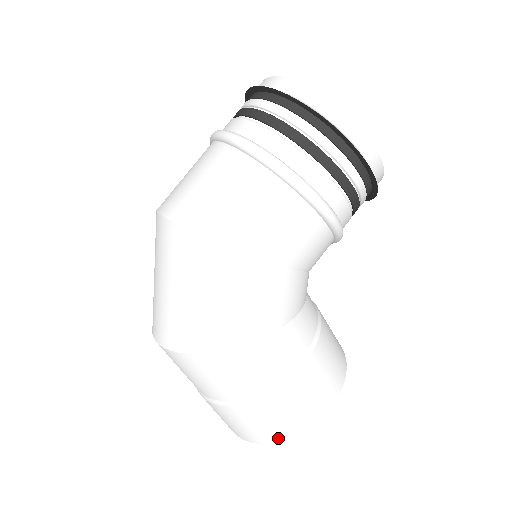
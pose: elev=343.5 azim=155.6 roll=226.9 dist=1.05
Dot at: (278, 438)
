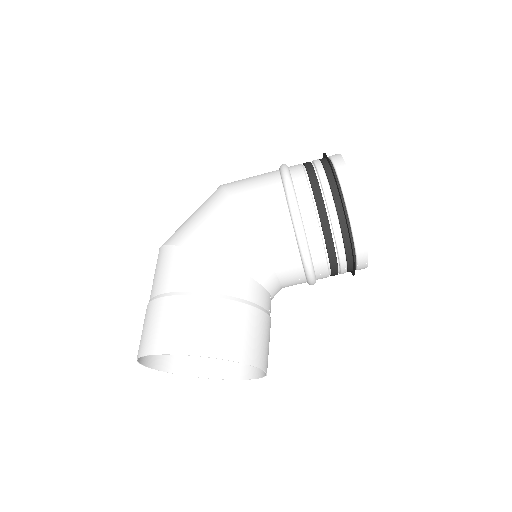
Dot at: (149, 350)
